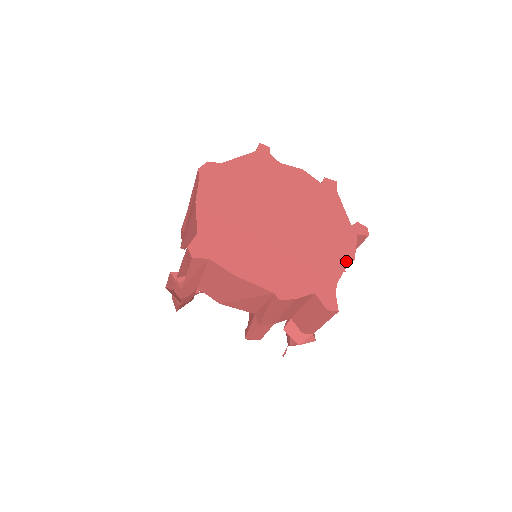
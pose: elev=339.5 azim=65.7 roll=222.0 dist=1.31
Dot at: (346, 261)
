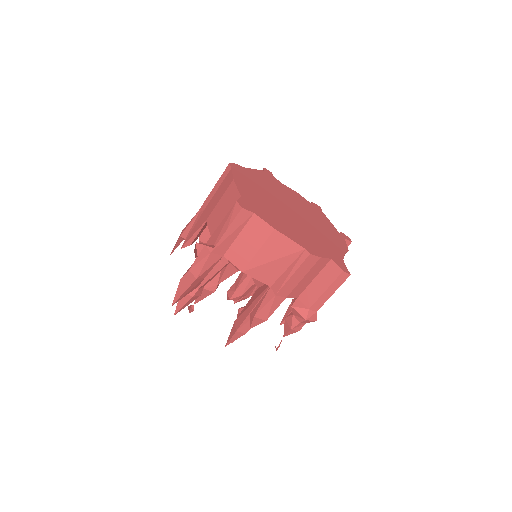
Dot at: (344, 249)
